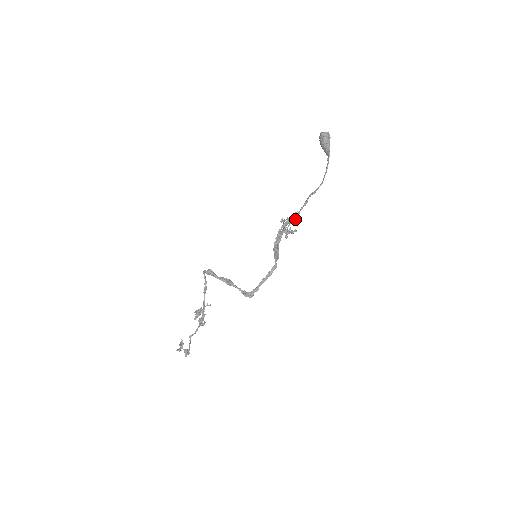
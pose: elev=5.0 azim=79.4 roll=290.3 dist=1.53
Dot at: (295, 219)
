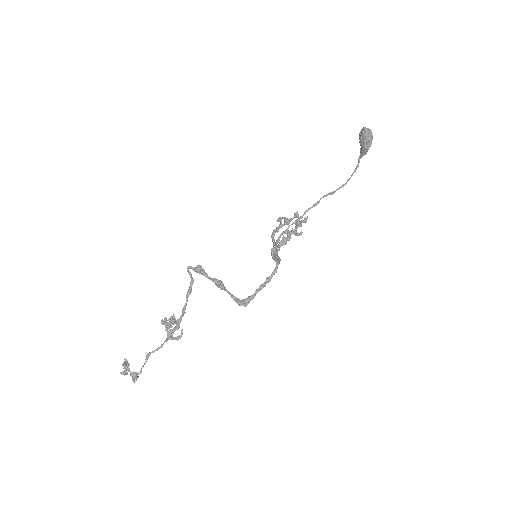
Dot at: (299, 220)
